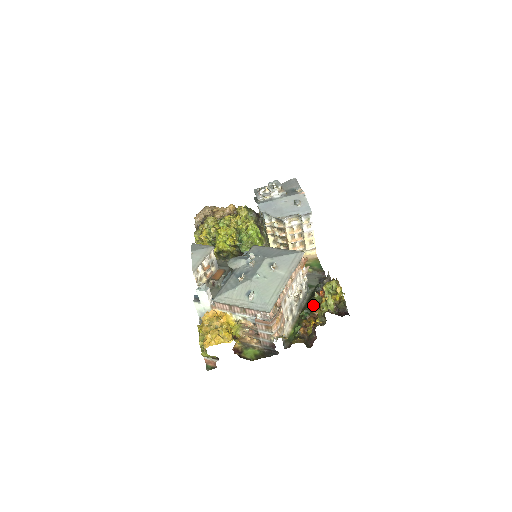
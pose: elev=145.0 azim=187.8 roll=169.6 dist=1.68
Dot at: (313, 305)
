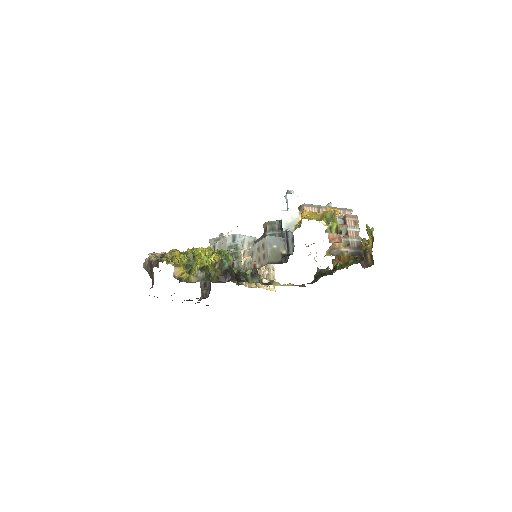
Dot at: occluded
